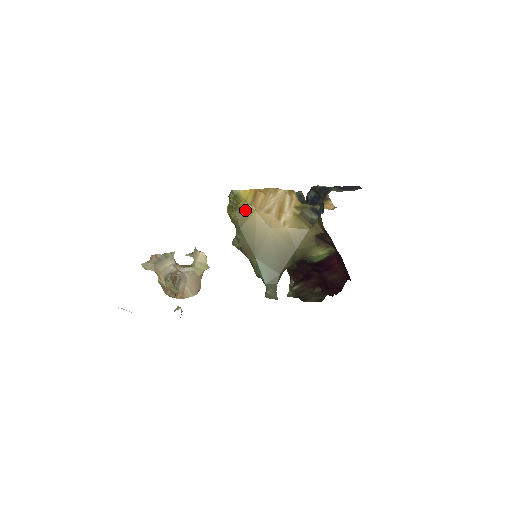
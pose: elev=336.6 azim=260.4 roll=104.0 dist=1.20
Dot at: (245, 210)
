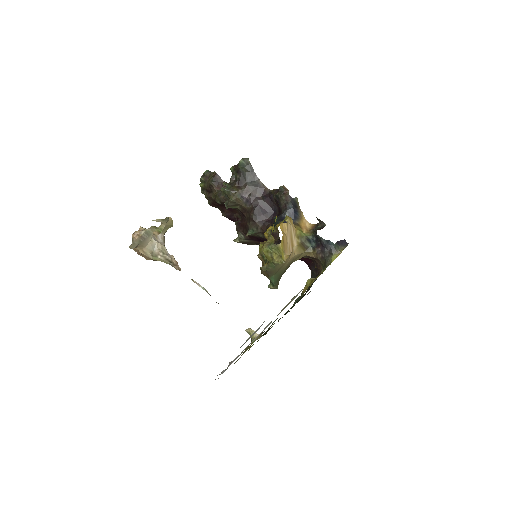
Dot at: (285, 260)
